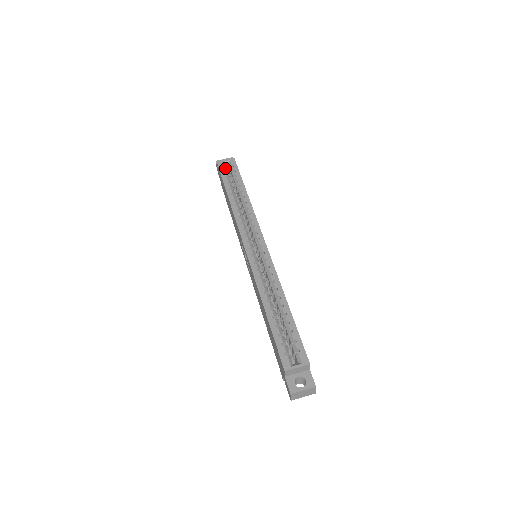
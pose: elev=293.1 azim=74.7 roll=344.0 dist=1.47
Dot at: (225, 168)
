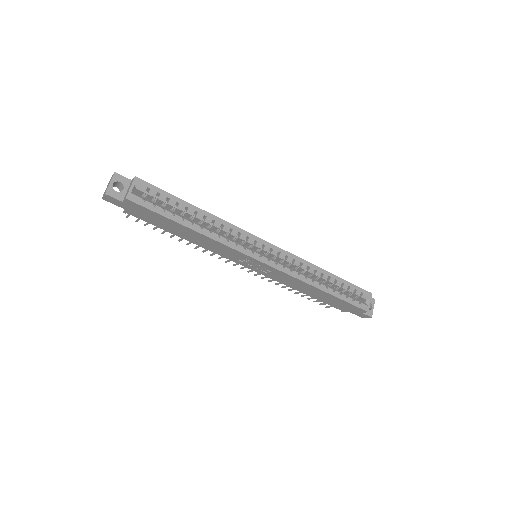
Dot at: (142, 198)
